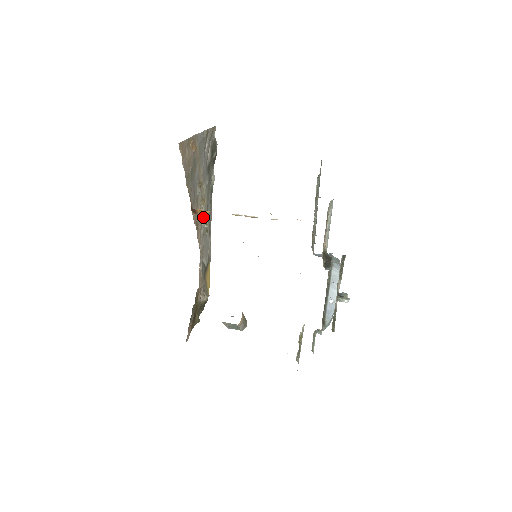
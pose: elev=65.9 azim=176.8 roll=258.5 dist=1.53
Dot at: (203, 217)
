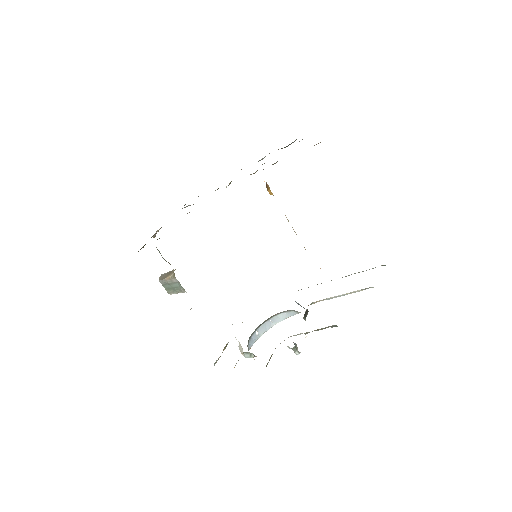
Dot at: occluded
